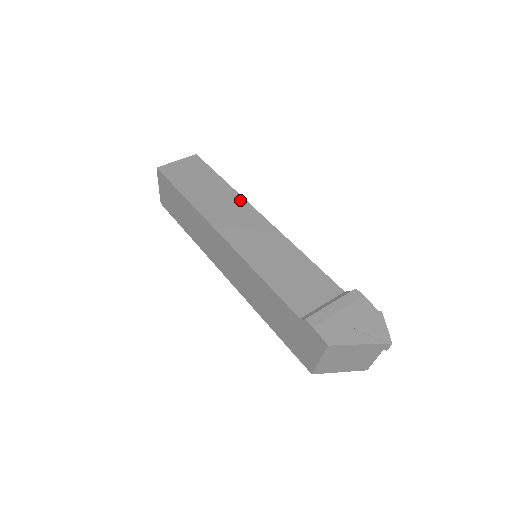
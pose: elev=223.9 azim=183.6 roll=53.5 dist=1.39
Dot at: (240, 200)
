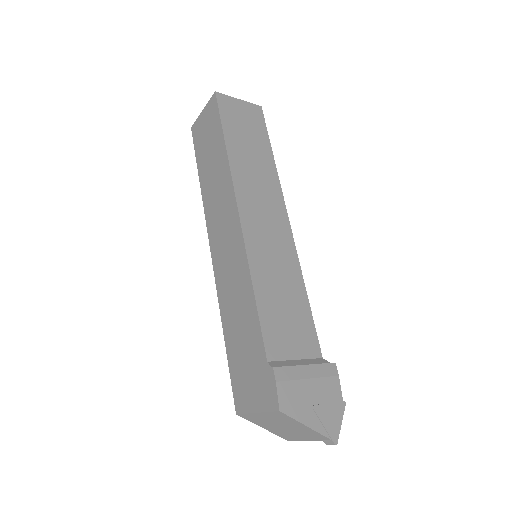
Dot at: (277, 188)
